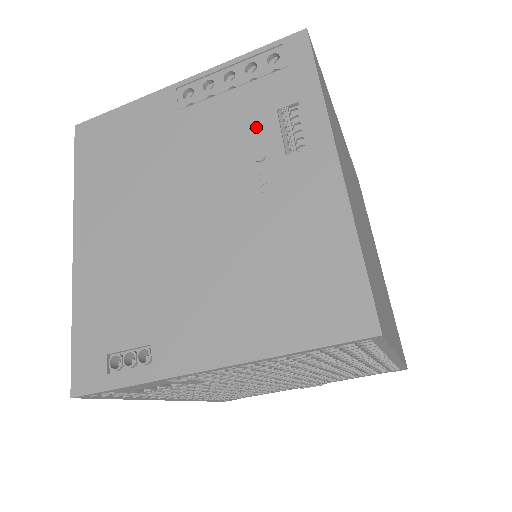
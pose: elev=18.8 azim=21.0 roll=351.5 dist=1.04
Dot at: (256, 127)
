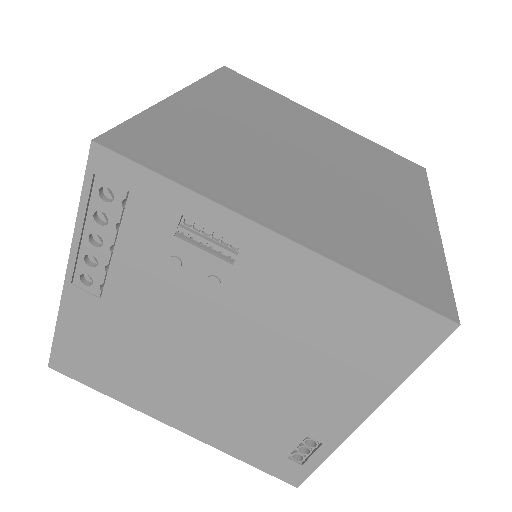
Dot at: (179, 264)
